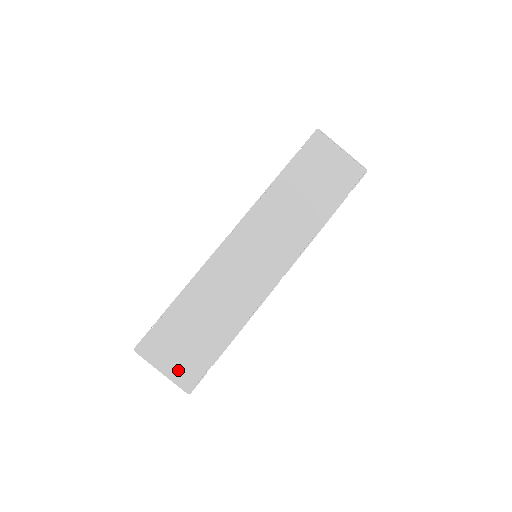
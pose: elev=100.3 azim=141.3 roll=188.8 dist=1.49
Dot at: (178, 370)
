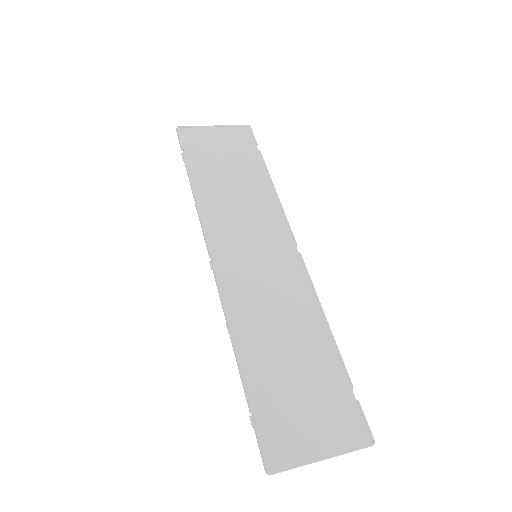
Dot at: (334, 434)
